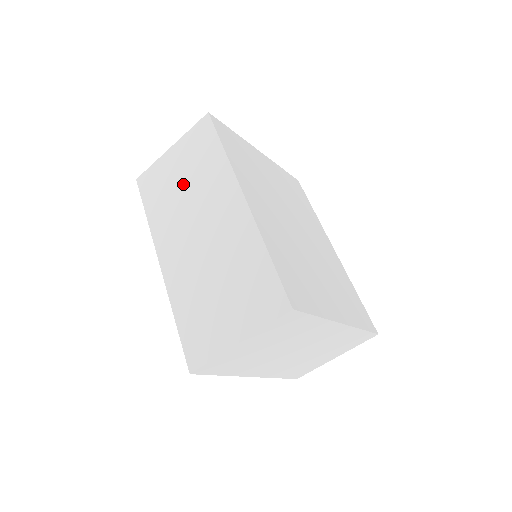
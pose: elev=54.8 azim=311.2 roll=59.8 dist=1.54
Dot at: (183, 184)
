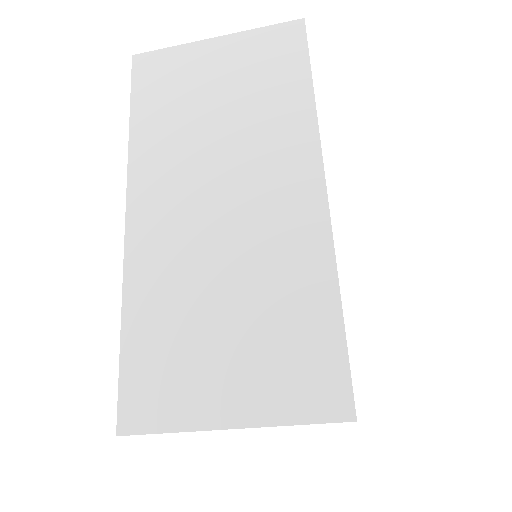
Dot at: (218, 107)
